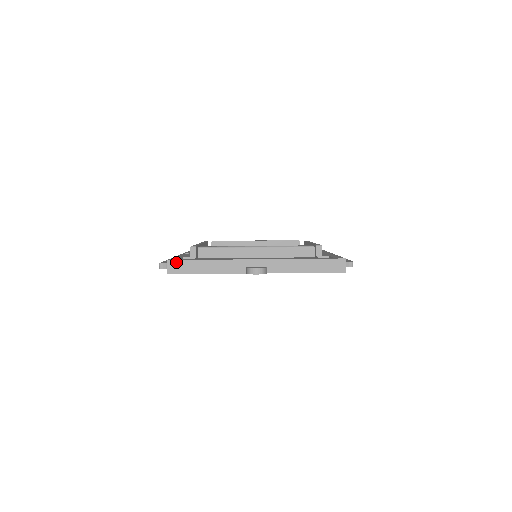
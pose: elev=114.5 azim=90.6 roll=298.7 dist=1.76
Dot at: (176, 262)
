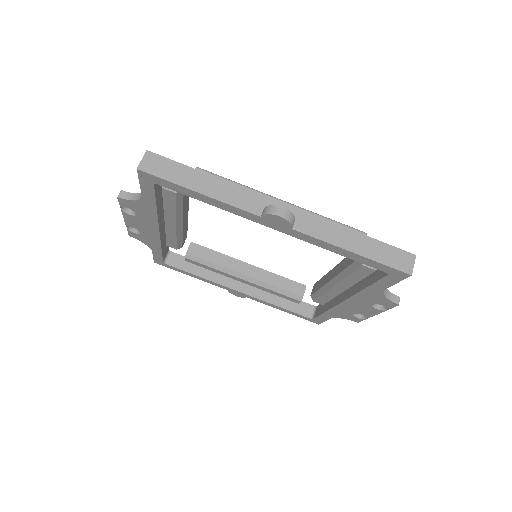
Dot at: (159, 158)
